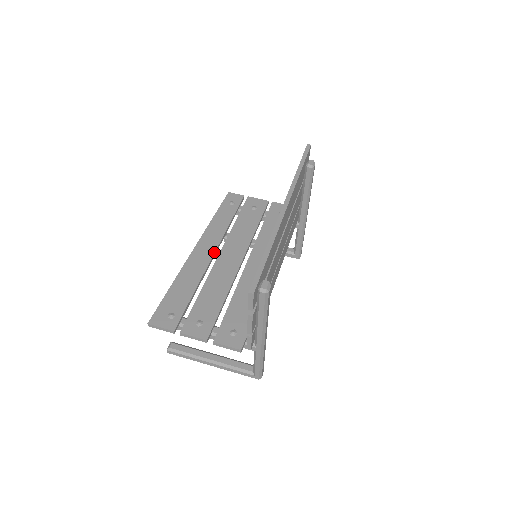
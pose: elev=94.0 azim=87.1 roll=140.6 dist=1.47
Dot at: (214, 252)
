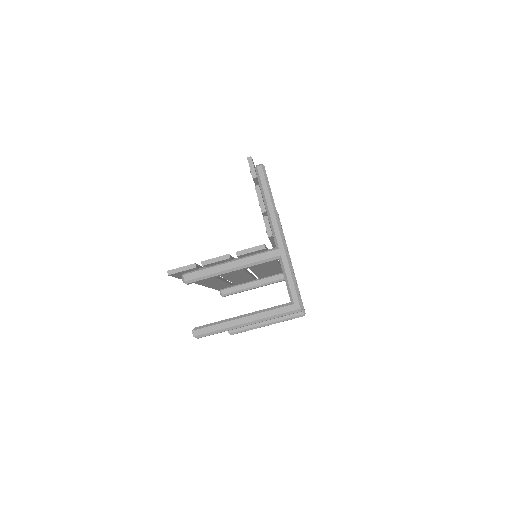
Dot at: (219, 276)
